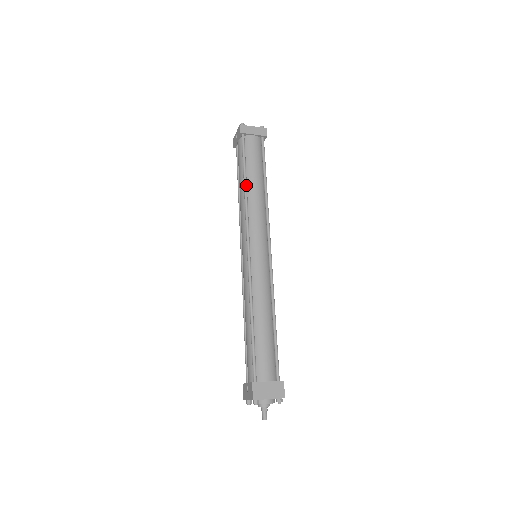
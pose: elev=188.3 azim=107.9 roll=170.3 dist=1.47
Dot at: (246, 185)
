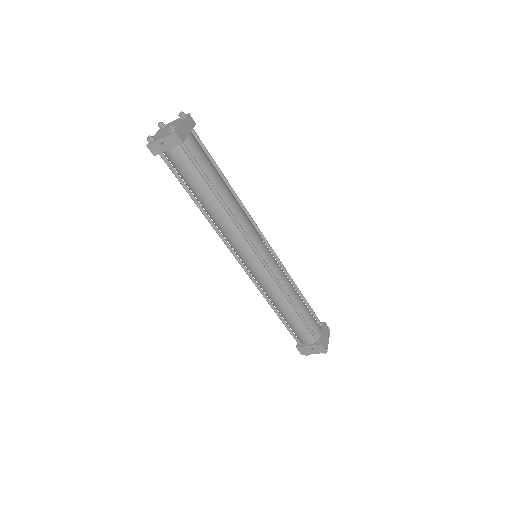
Dot at: (223, 201)
